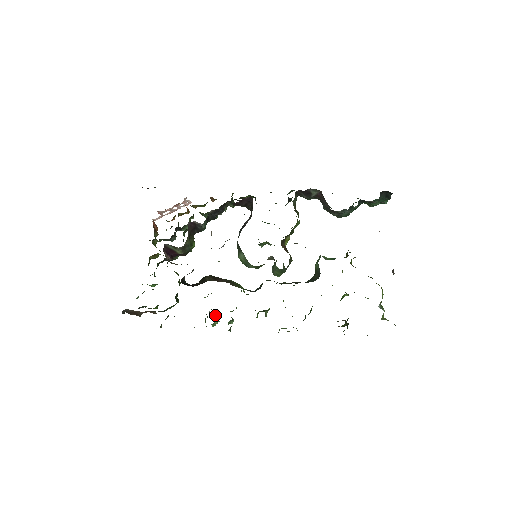
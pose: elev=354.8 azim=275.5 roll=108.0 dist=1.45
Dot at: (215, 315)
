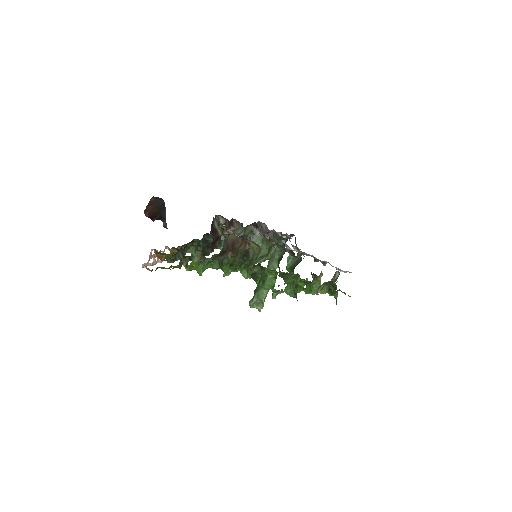
Dot at: occluded
